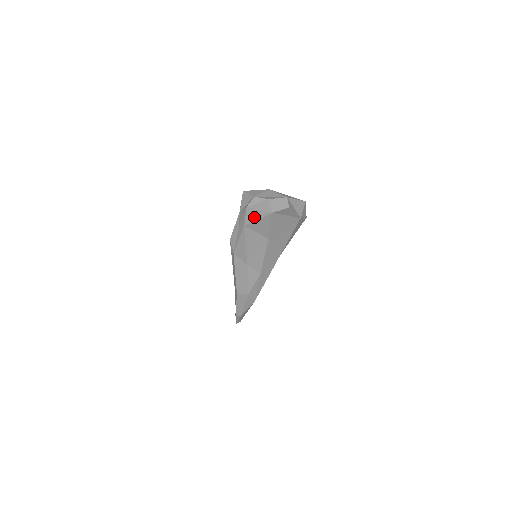
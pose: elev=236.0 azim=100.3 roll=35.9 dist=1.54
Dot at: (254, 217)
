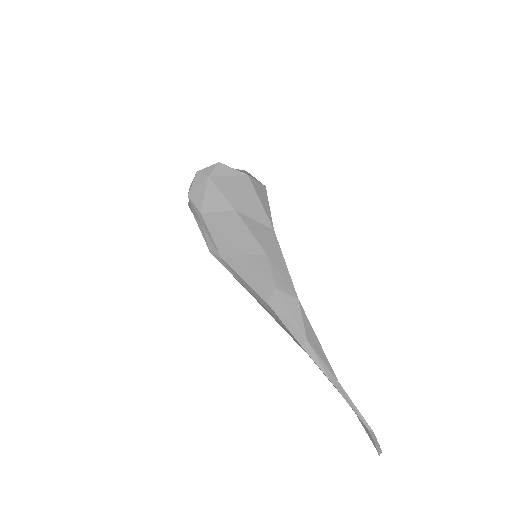
Dot at: (200, 197)
